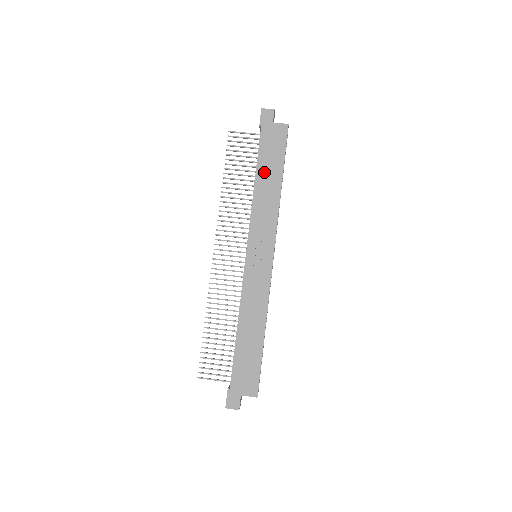
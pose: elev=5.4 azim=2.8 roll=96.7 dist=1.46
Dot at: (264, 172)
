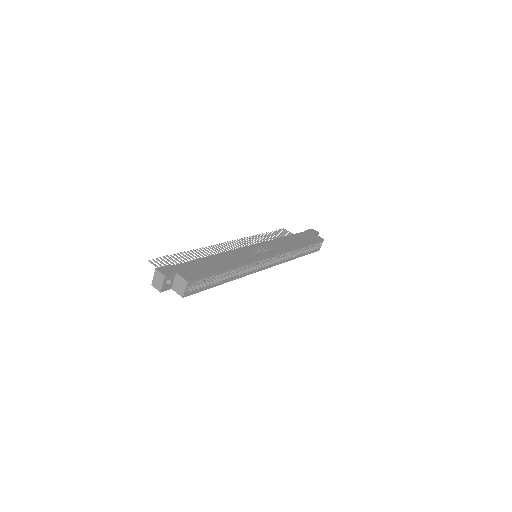
Dot at: (294, 238)
